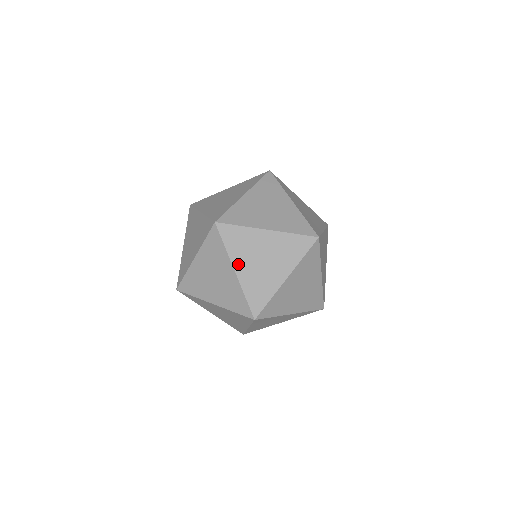
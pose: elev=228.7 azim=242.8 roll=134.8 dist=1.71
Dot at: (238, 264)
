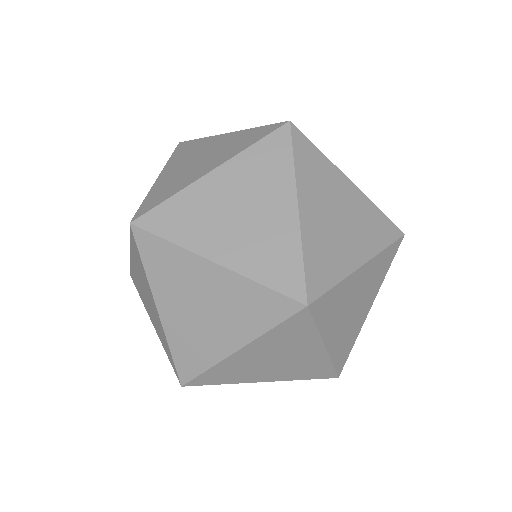
Dot at: (162, 301)
